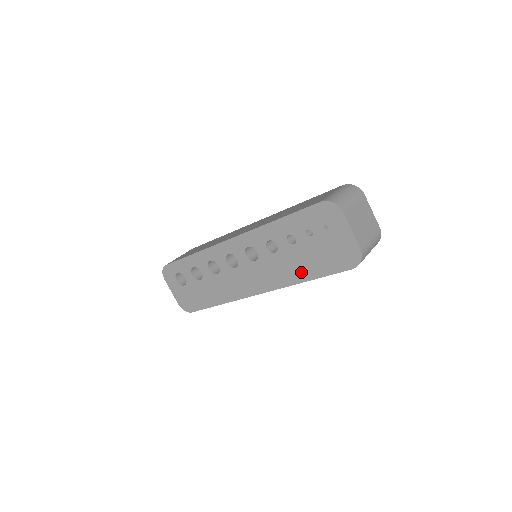
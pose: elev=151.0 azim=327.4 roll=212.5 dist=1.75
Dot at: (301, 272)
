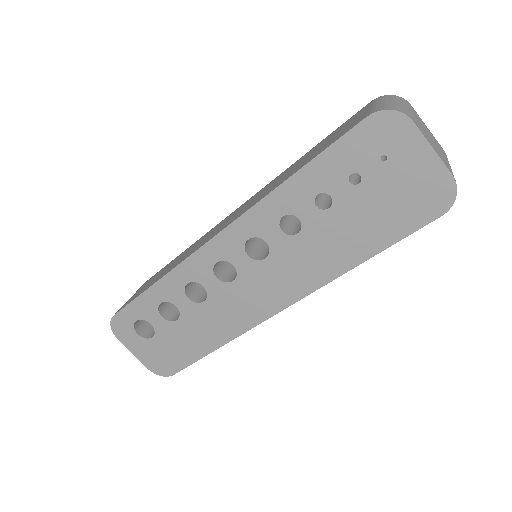
Dot at: (349, 251)
